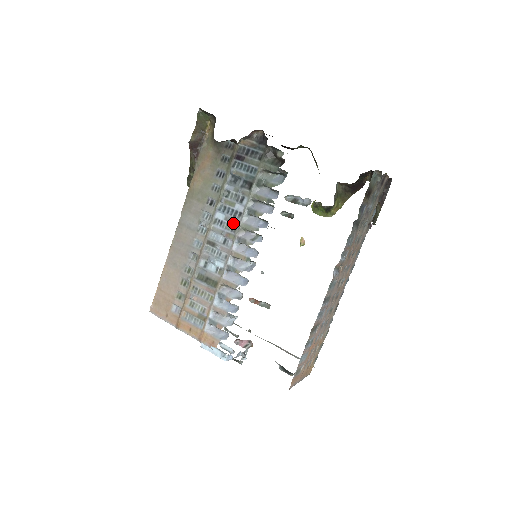
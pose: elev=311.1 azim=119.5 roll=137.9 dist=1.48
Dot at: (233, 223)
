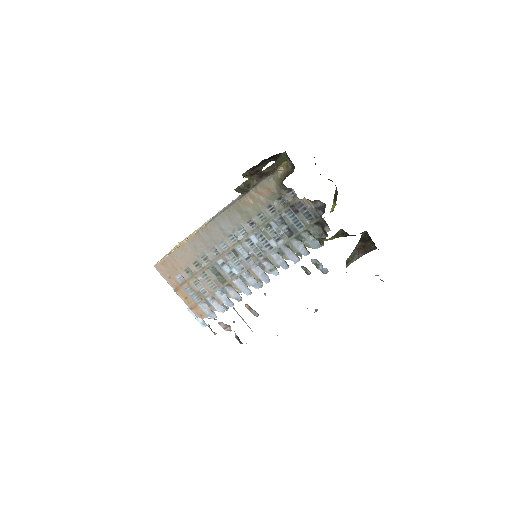
Dot at: (262, 251)
